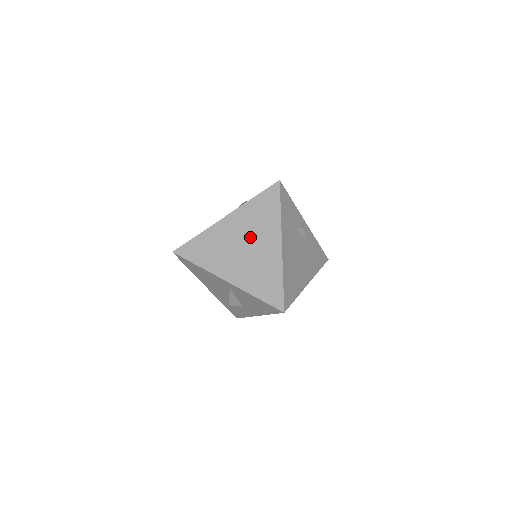
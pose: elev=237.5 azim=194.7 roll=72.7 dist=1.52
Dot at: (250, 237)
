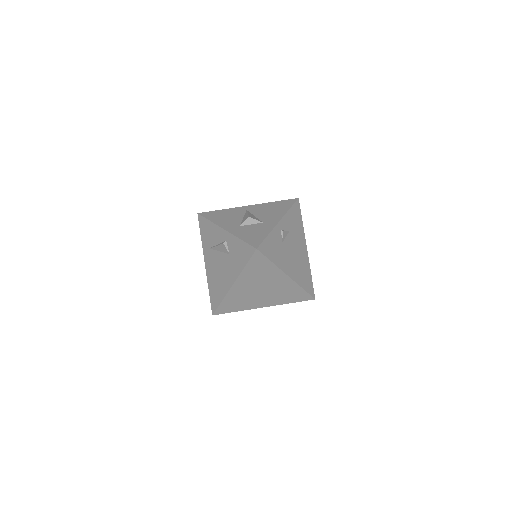
Dot at: (262, 284)
